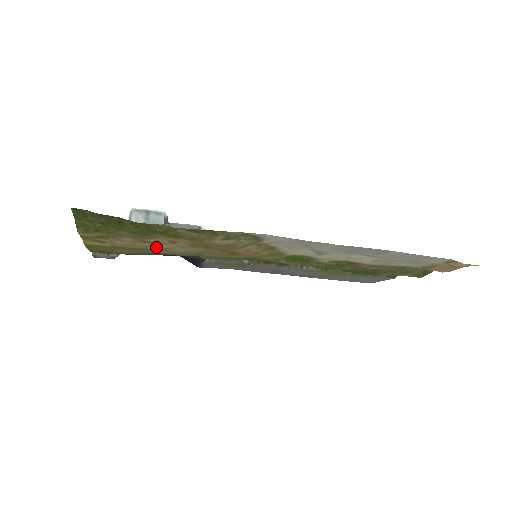
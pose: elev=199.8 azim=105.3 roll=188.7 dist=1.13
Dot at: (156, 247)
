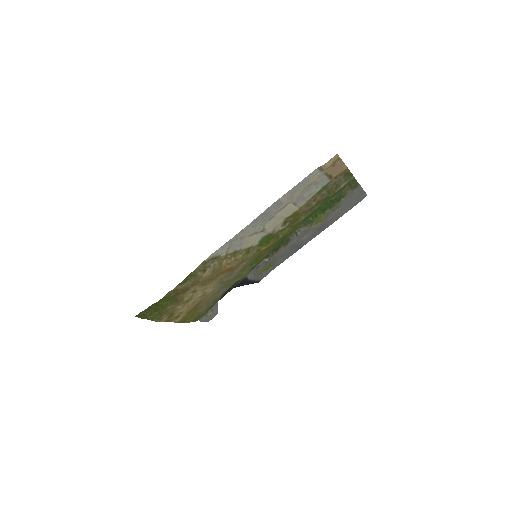
Dot at: (199, 298)
